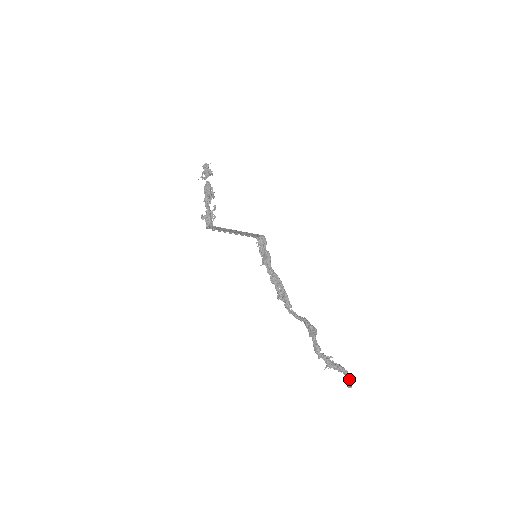
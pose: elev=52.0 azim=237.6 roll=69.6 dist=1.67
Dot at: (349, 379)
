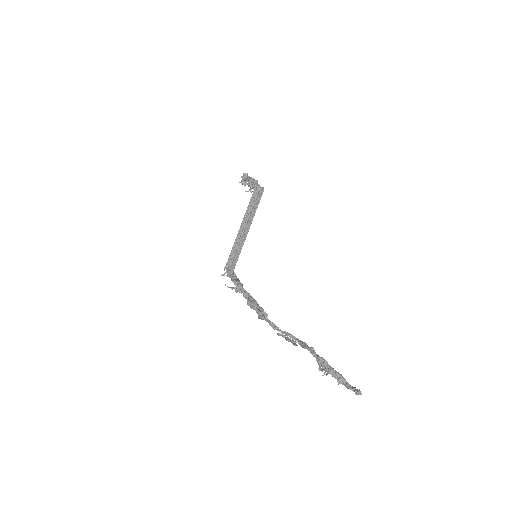
Dot at: occluded
